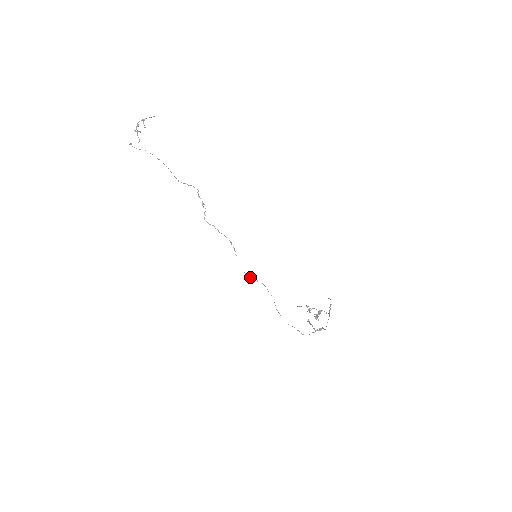
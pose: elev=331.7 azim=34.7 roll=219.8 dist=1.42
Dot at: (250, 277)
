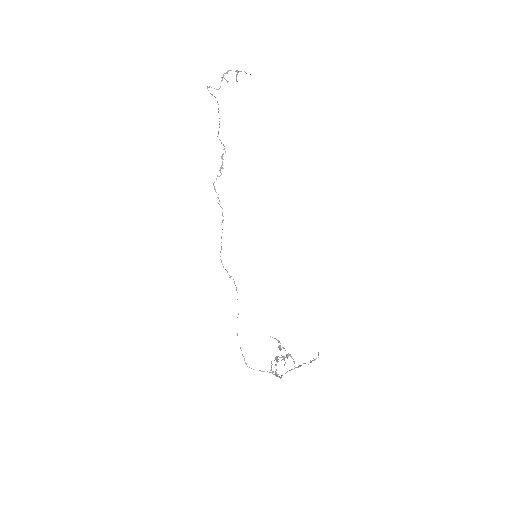
Dot at: occluded
